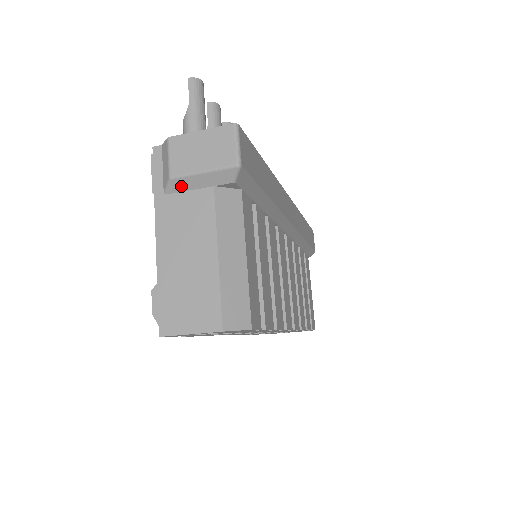
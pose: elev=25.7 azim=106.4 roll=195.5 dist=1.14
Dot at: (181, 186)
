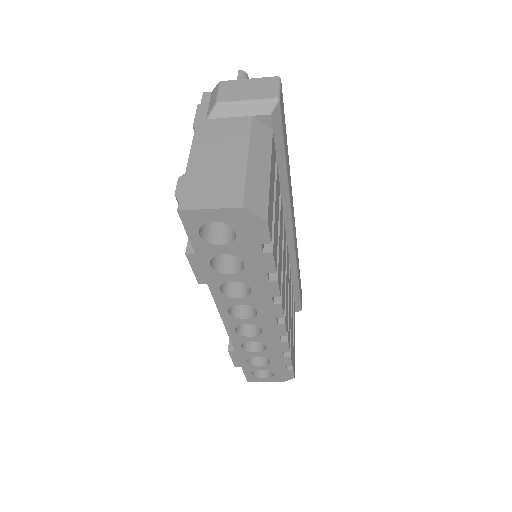
Dot at: (224, 112)
